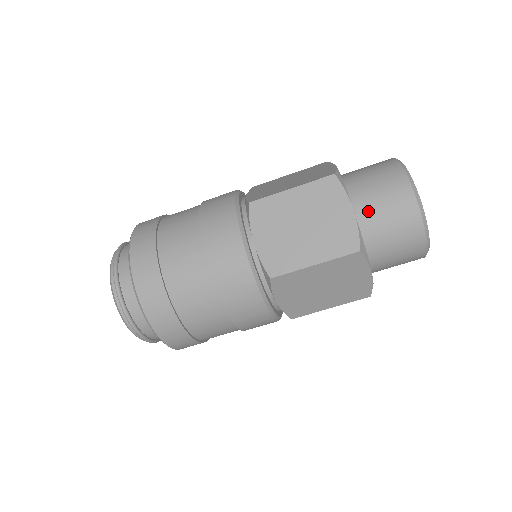
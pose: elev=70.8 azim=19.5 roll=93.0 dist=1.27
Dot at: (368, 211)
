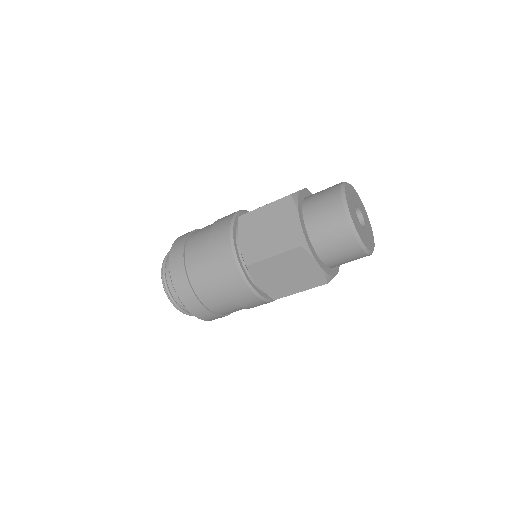
Dot at: (313, 219)
